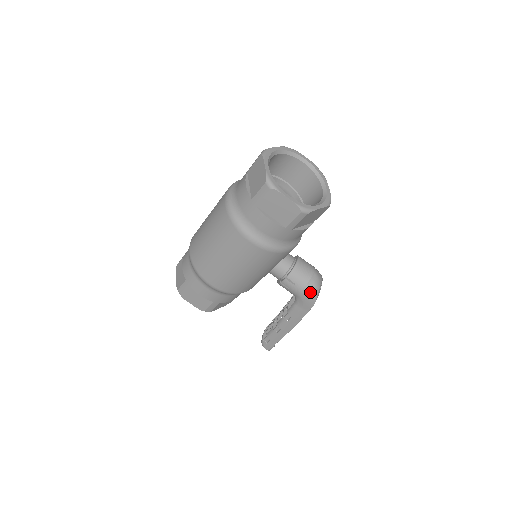
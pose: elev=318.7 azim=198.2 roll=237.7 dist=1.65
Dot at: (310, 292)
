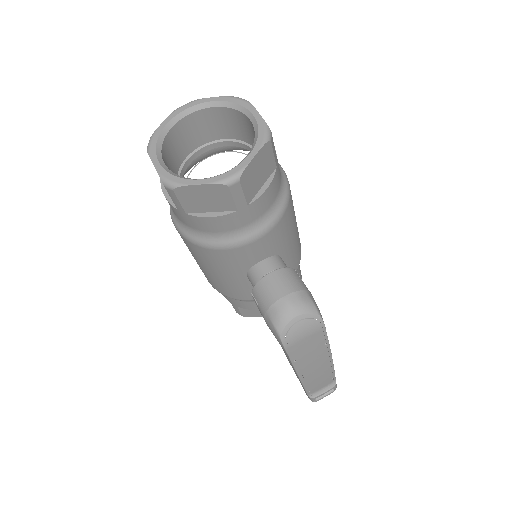
Dot at: (271, 324)
